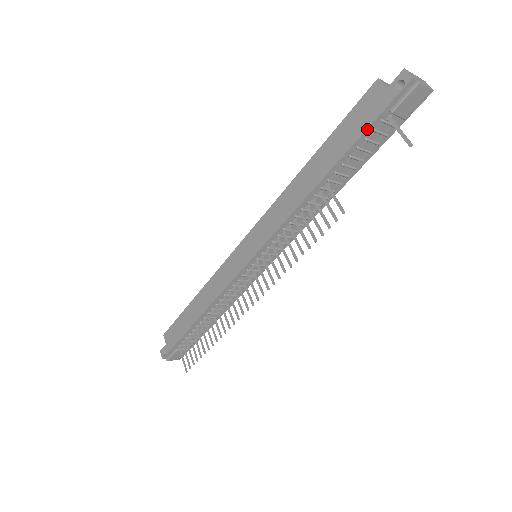
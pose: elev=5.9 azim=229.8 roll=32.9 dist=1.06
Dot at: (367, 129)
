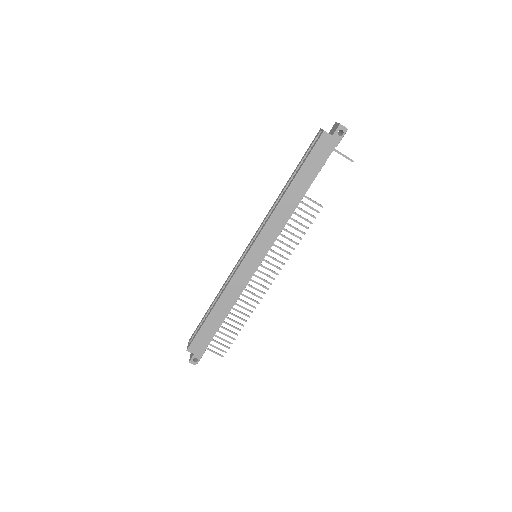
Dot at: occluded
